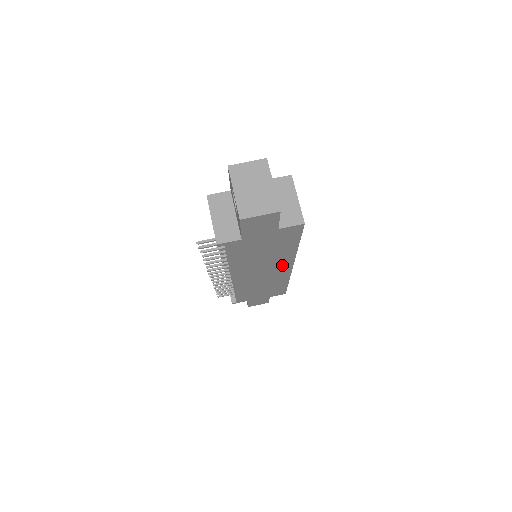
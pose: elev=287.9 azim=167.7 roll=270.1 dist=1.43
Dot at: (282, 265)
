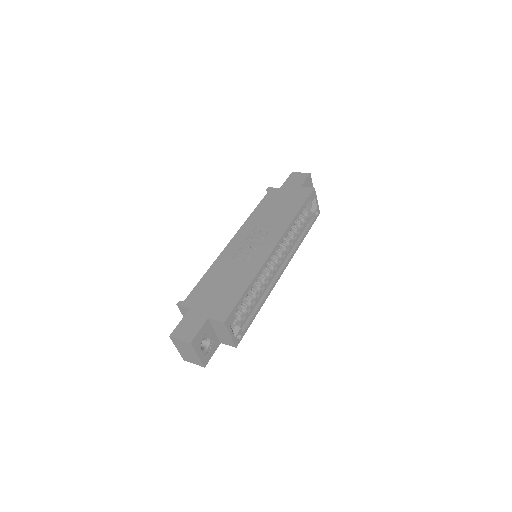
Dot at: occluded
